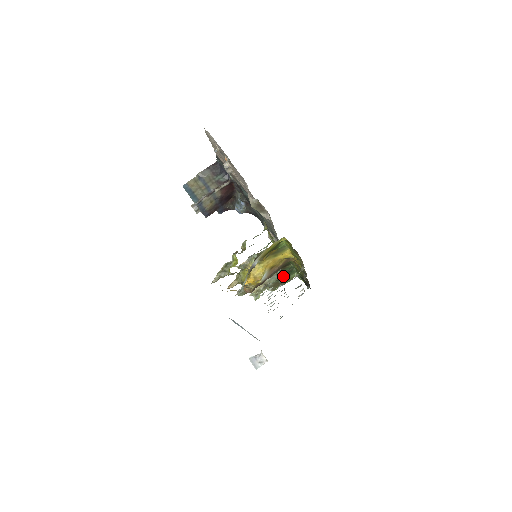
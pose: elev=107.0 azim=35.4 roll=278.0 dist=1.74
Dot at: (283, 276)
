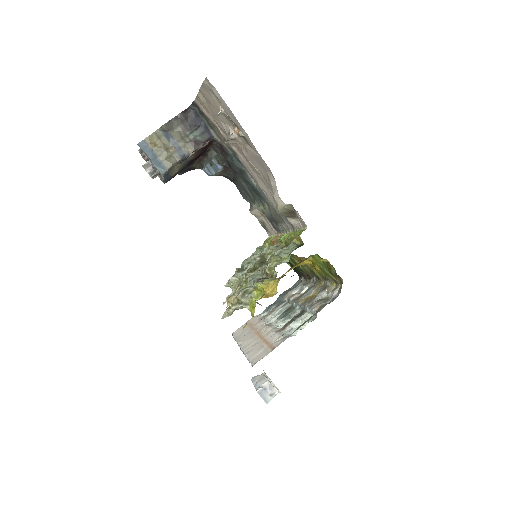
Dot at: occluded
